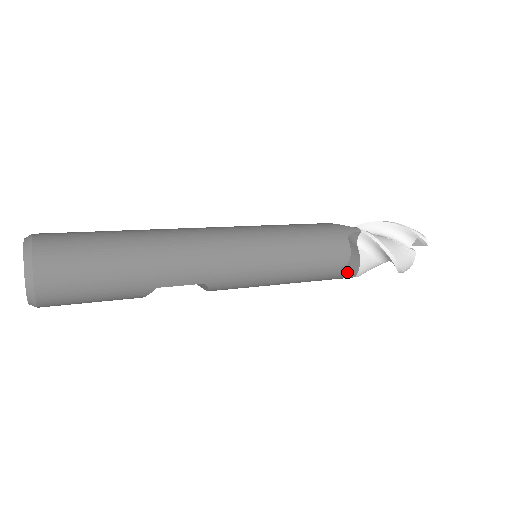
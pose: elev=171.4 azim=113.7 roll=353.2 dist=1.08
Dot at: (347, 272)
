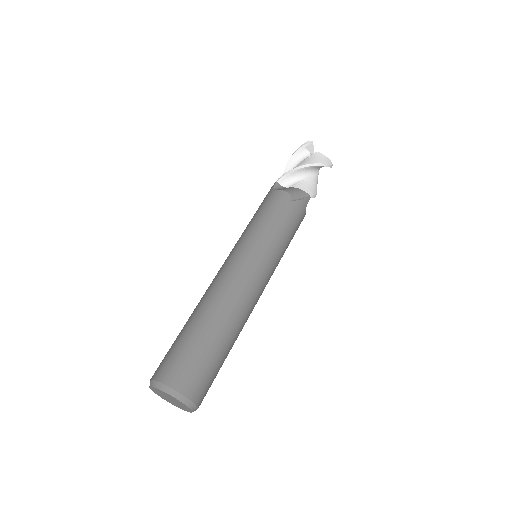
Dot at: occluded
